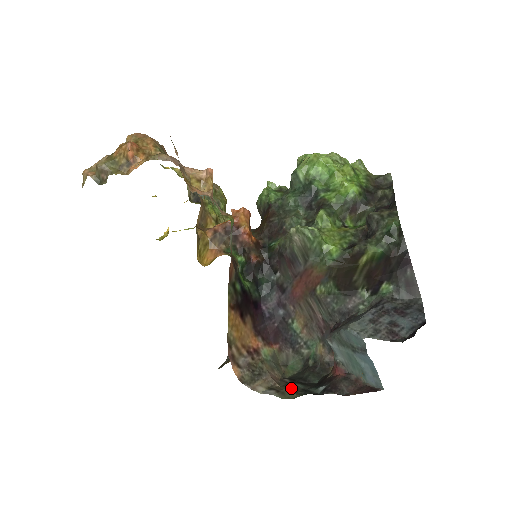
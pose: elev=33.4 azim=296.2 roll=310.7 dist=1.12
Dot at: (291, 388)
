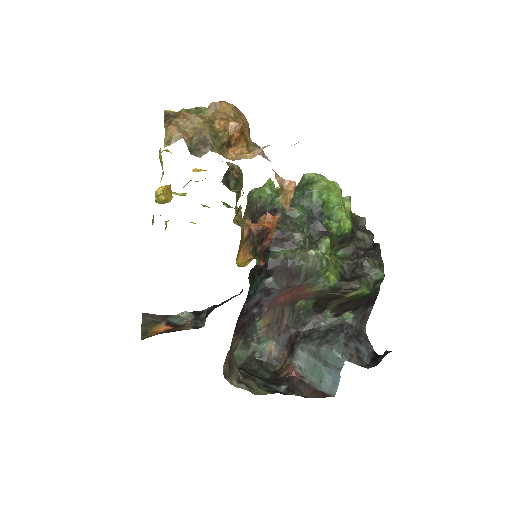
Dot at: (255, 383)
